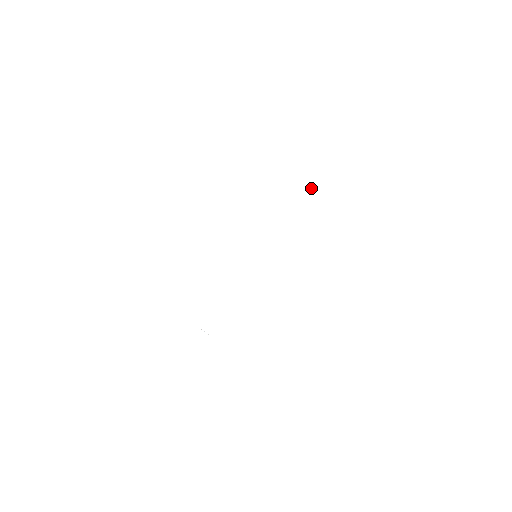
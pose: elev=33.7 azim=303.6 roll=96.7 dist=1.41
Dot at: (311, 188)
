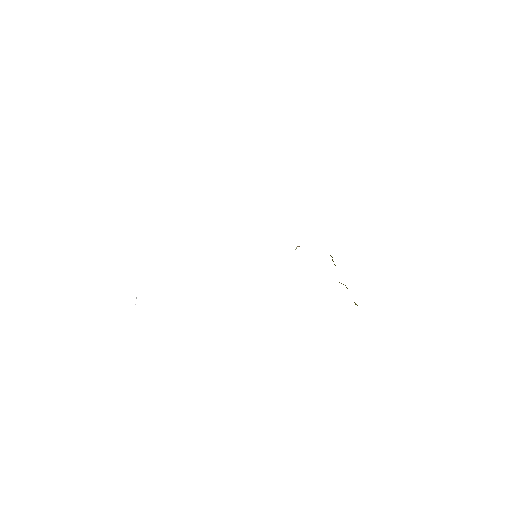
Dot at: (295, 249)
